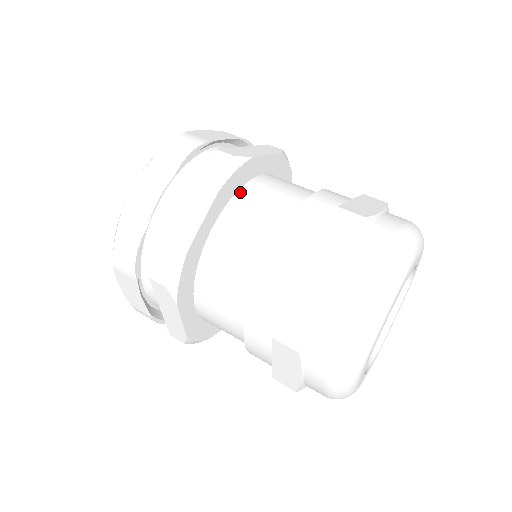
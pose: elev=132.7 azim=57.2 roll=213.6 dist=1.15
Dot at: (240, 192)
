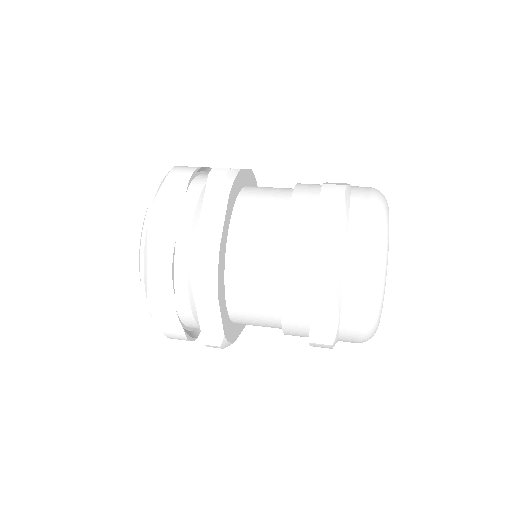
Dot at: (239, 198)
